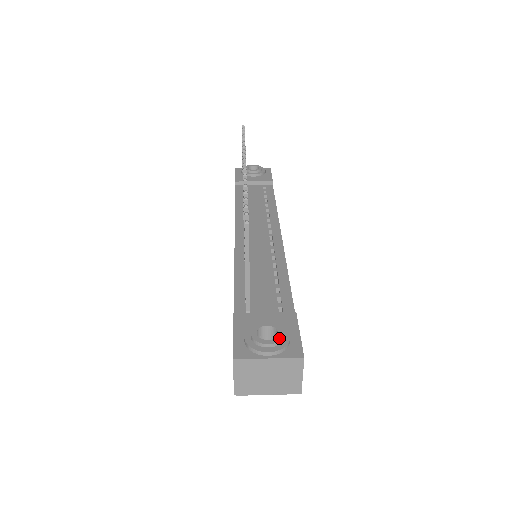
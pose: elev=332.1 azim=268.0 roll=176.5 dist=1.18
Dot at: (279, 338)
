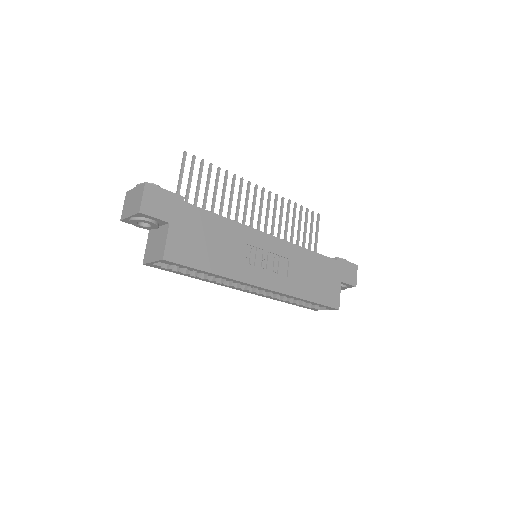
Dot at: (150, 183)
